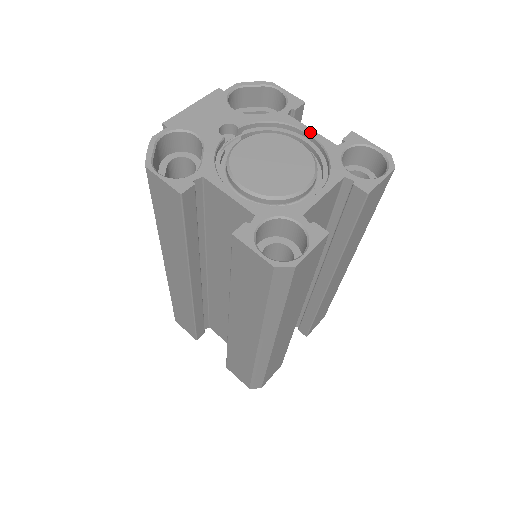
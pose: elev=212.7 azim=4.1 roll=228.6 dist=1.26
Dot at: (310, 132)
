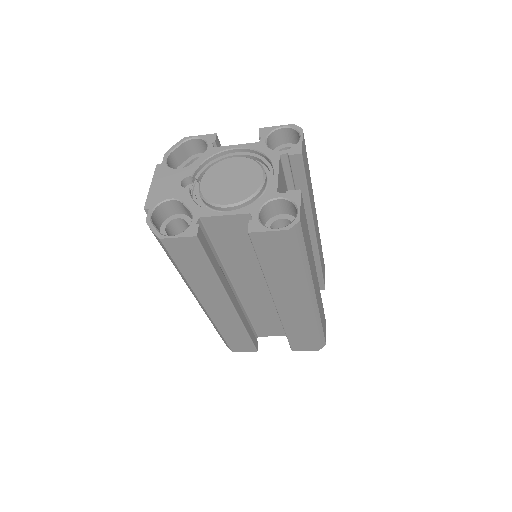
Dot at: (236, 147)
